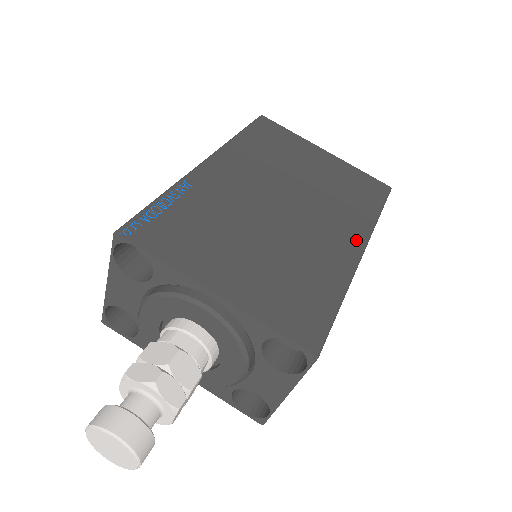
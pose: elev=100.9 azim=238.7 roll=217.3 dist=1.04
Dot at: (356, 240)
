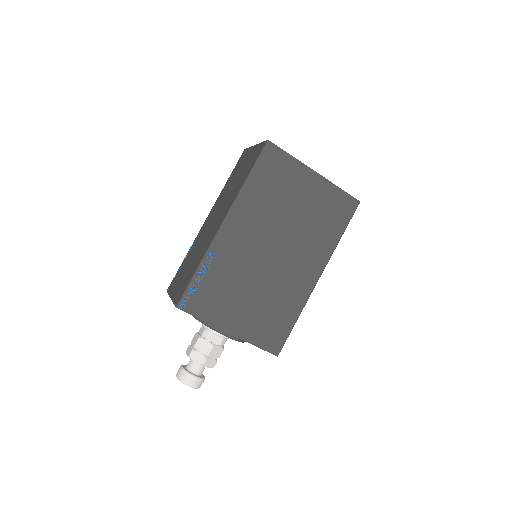
Dot at: (317, 269)
